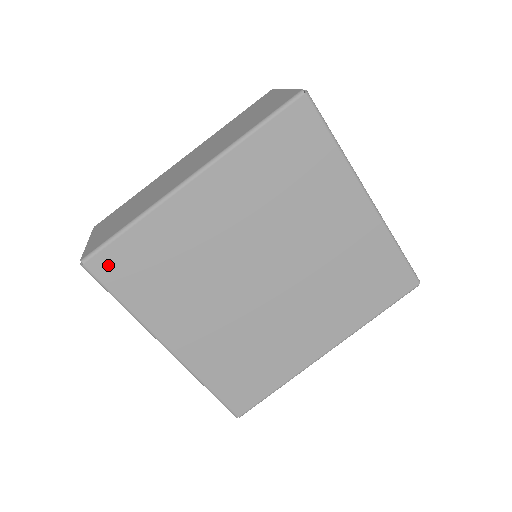
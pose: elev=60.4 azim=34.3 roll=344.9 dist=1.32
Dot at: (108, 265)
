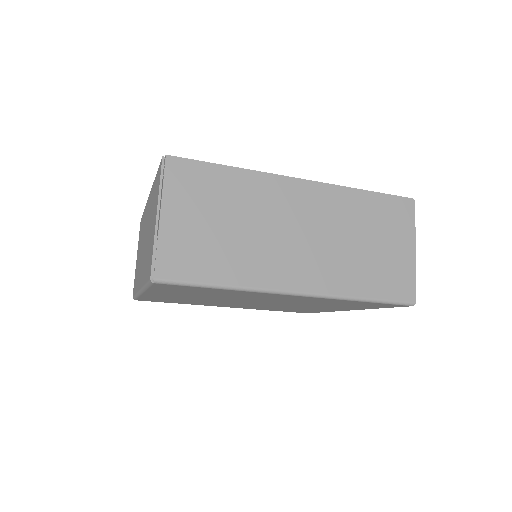
Dot at: (171, 286)
